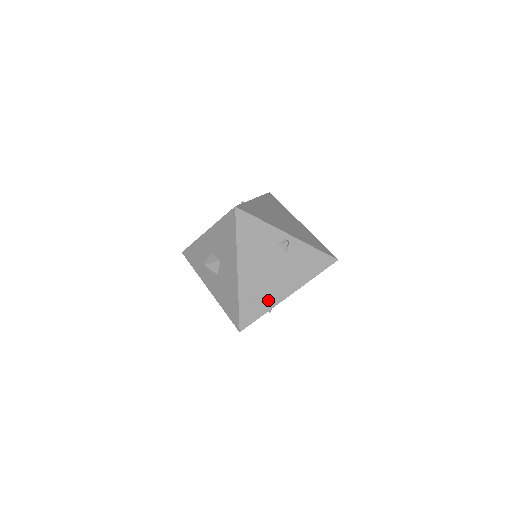
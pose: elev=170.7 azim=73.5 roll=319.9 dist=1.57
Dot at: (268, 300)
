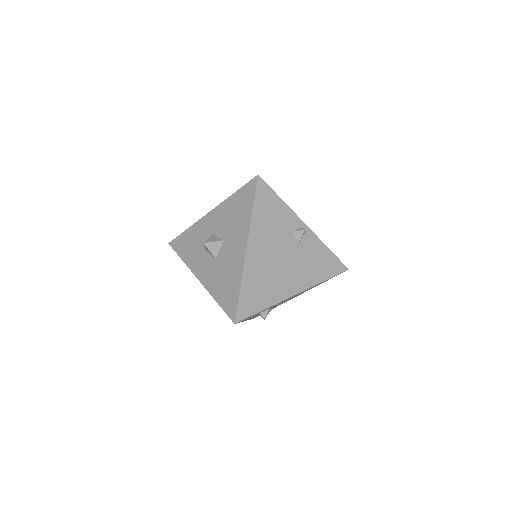
Dot at: (272, 293)
